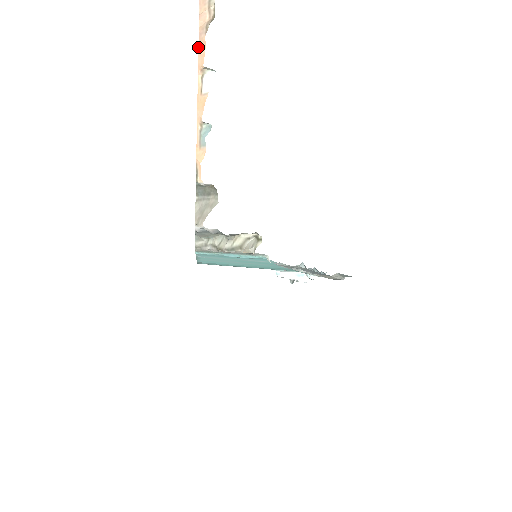
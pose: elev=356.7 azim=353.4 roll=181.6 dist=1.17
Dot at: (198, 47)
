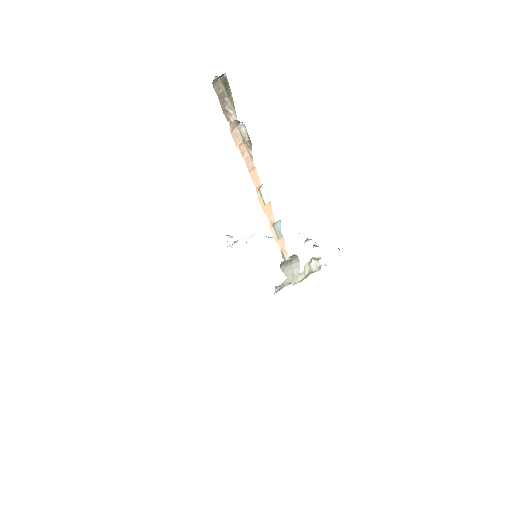
Dot at: (249, 173)
